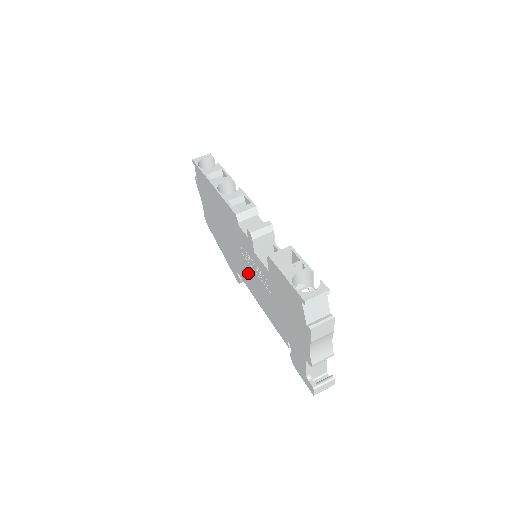
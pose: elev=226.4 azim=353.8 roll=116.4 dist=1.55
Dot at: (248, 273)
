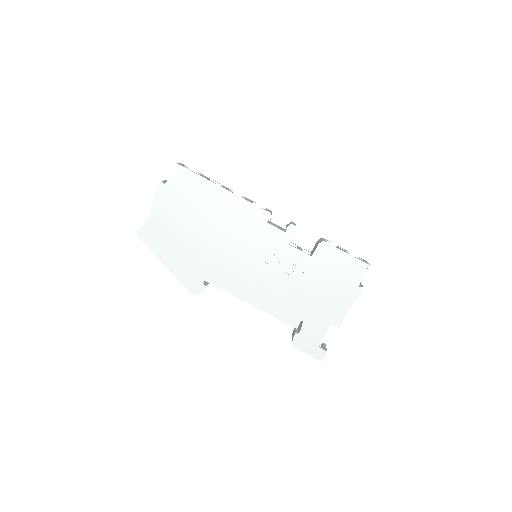
Dot at: (247, 272)
